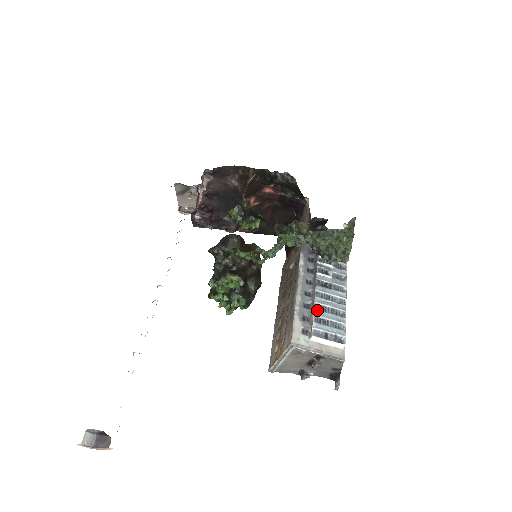
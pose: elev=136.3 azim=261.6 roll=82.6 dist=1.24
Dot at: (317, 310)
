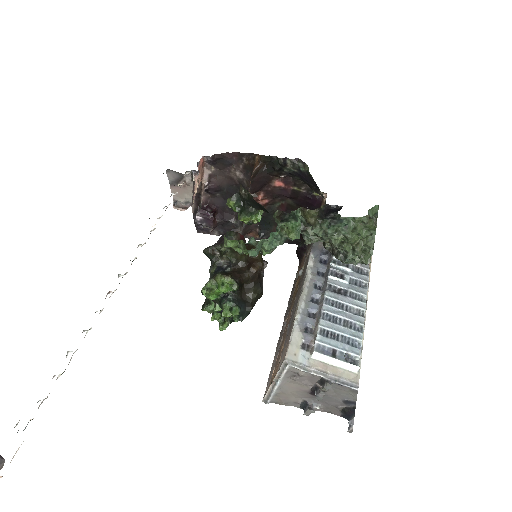
Dot at: (324, 320)
